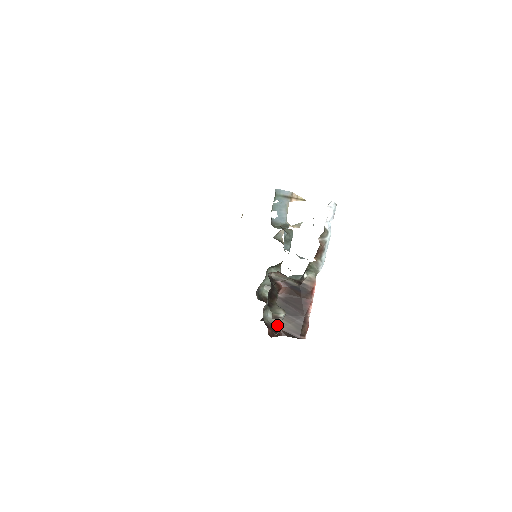
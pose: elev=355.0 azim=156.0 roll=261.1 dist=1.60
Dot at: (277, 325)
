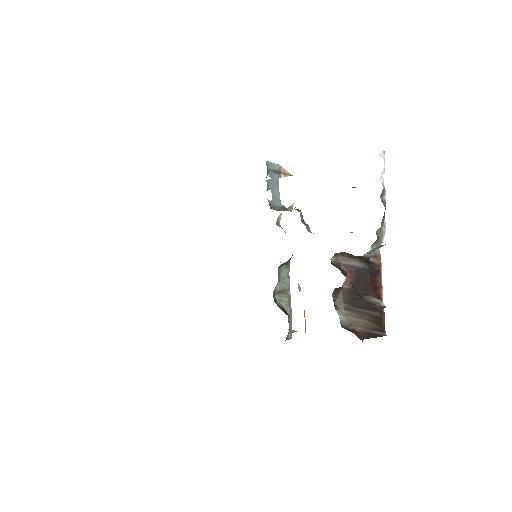
Dot at: (352, 327)
